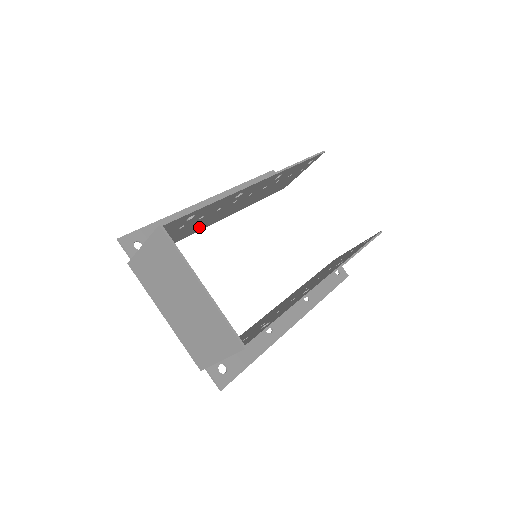
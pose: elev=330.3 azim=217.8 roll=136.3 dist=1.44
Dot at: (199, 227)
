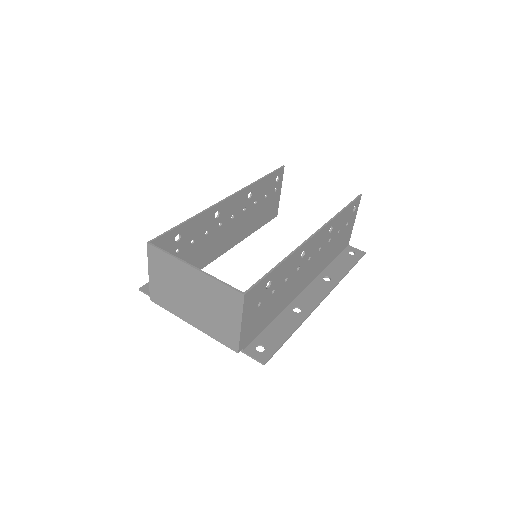
Dot at: (203, 258)
